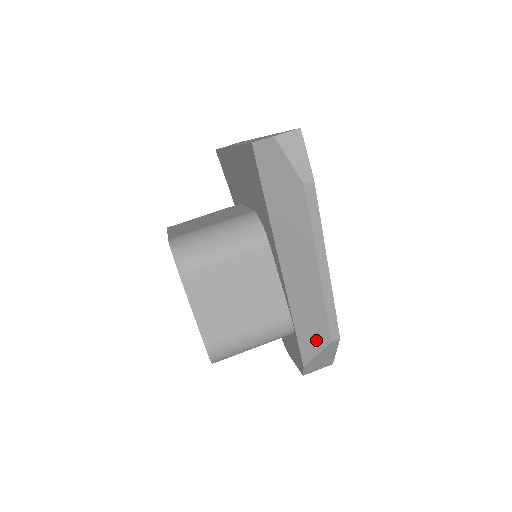
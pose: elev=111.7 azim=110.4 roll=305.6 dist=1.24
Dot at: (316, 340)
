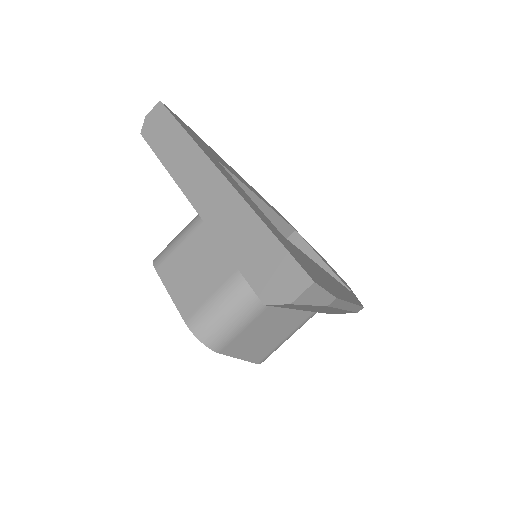
Dot at: occluded
